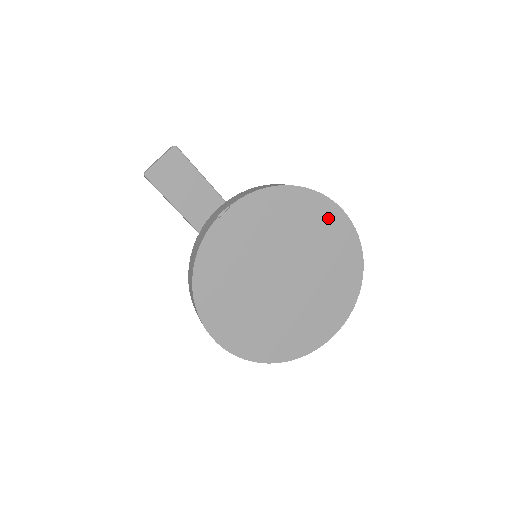
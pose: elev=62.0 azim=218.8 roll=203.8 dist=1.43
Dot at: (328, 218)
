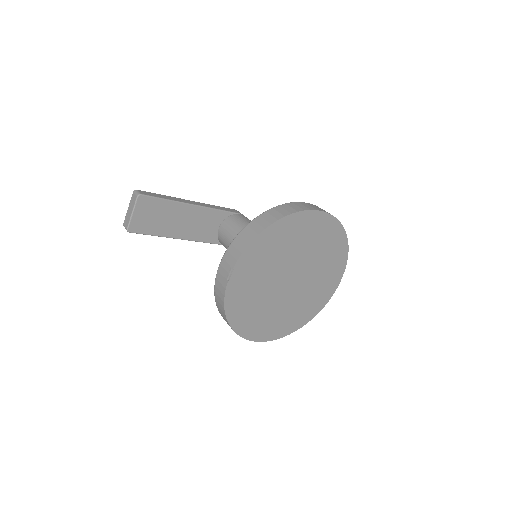
Dot at: (308, 223)
